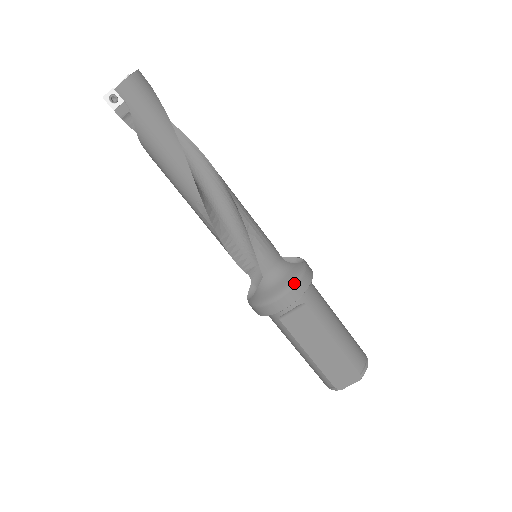
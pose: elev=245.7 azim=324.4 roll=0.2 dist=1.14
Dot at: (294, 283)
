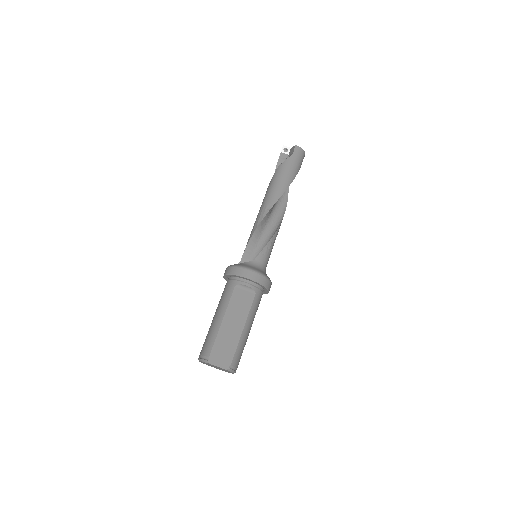
Dot at: (265, 276)
